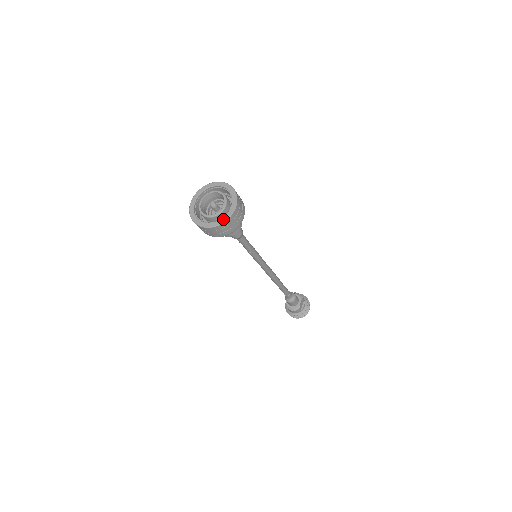
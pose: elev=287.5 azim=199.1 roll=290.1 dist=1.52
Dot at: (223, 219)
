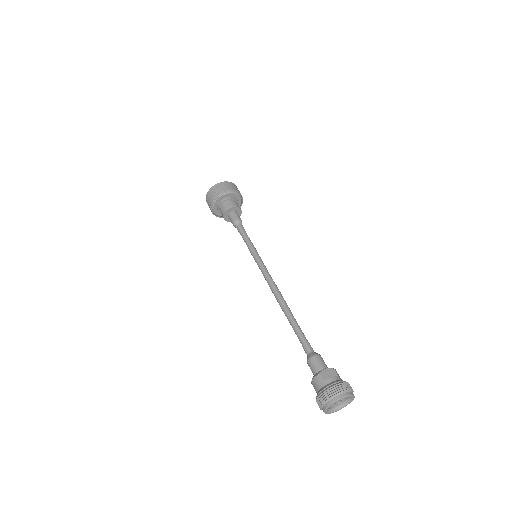
Dot at: (215, 186)
